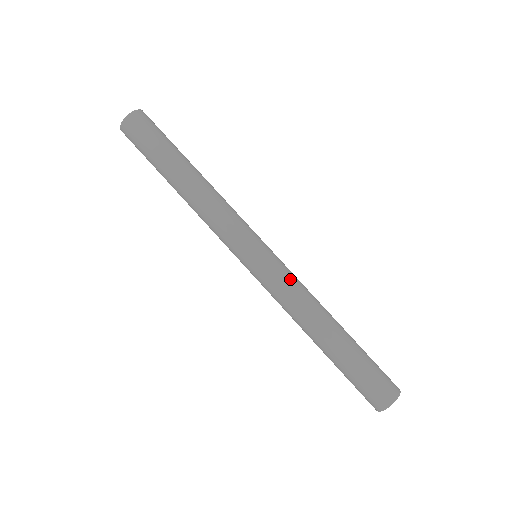
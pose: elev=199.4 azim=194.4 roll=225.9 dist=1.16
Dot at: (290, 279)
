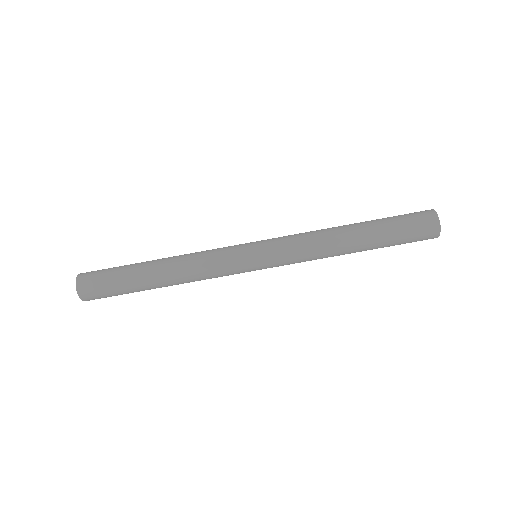
Dot at: (290, 235)
